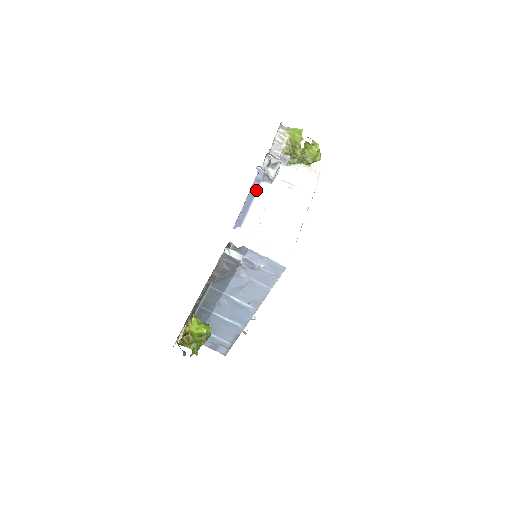
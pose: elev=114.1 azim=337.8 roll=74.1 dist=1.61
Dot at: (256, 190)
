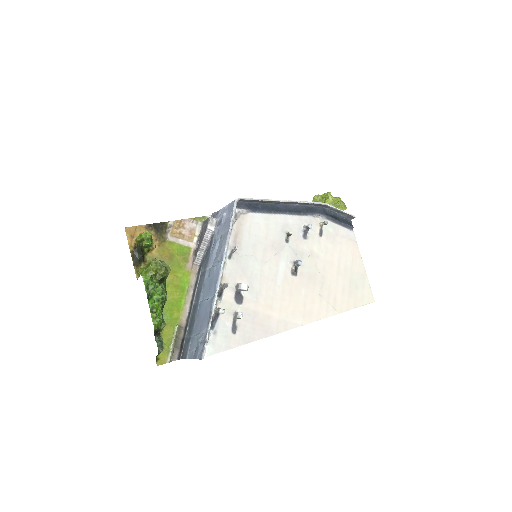
Dot at: occluded
